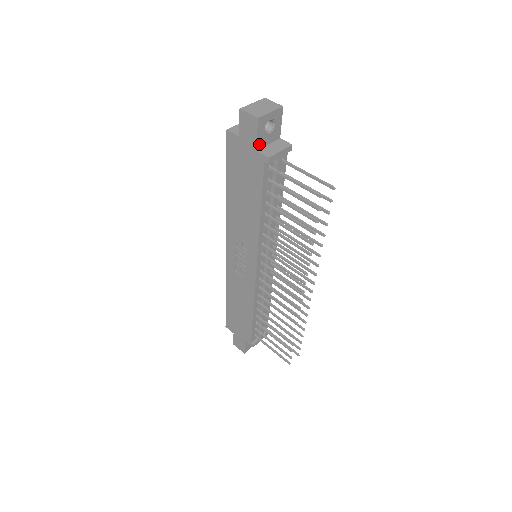
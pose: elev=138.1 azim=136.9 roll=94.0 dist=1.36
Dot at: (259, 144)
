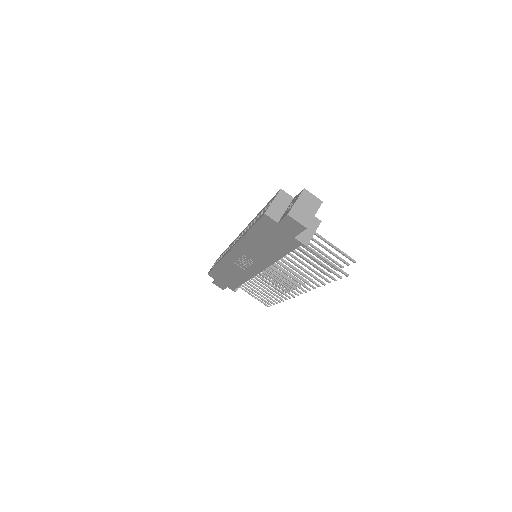
Dot at: occluded
